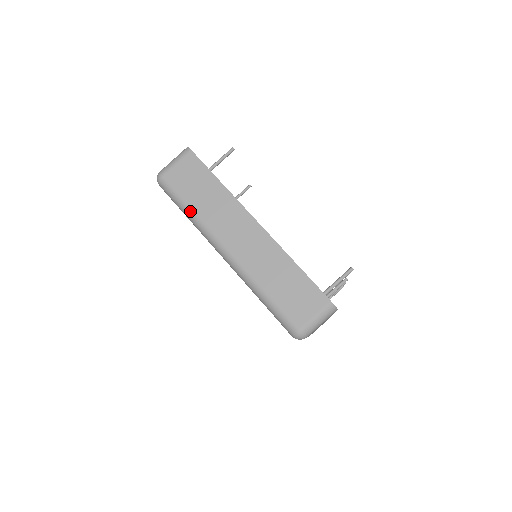
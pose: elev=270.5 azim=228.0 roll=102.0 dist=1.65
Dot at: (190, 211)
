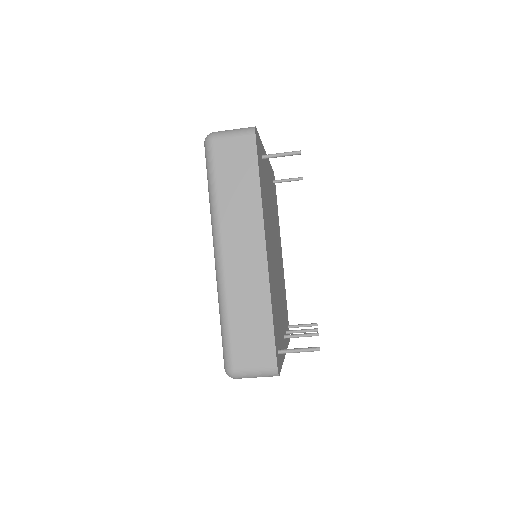
Dot at: (214, 193)
